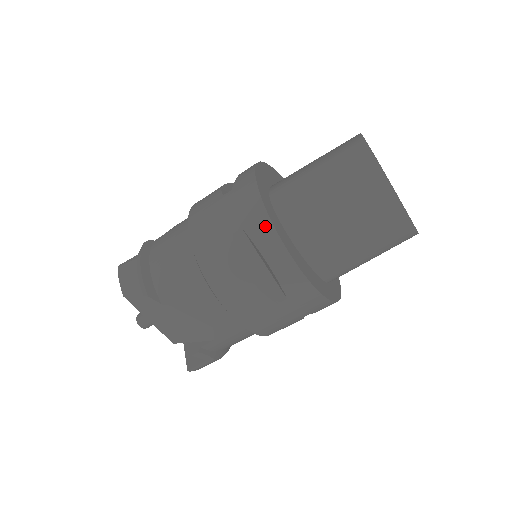
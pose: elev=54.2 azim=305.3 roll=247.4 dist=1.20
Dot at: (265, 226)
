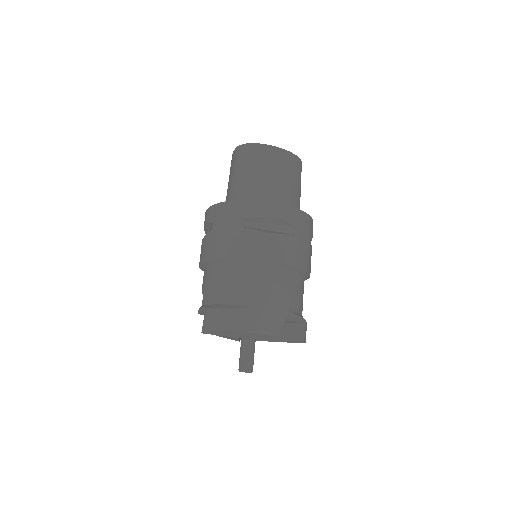
Dot at: (249, 205)
